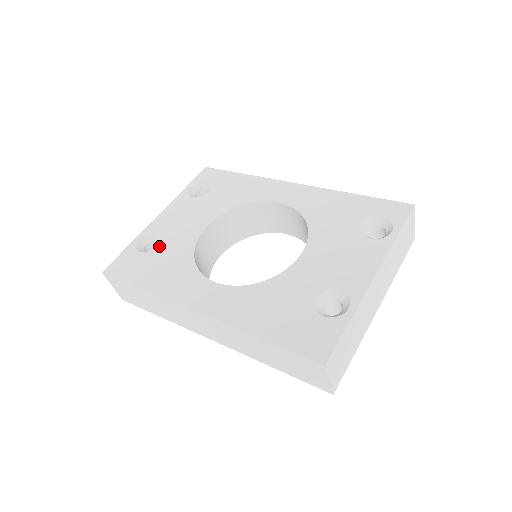
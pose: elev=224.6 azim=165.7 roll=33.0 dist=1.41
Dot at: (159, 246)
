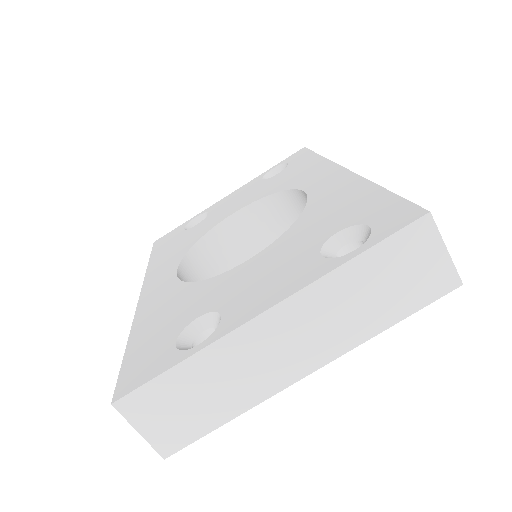
Dot at: (195, 226)
